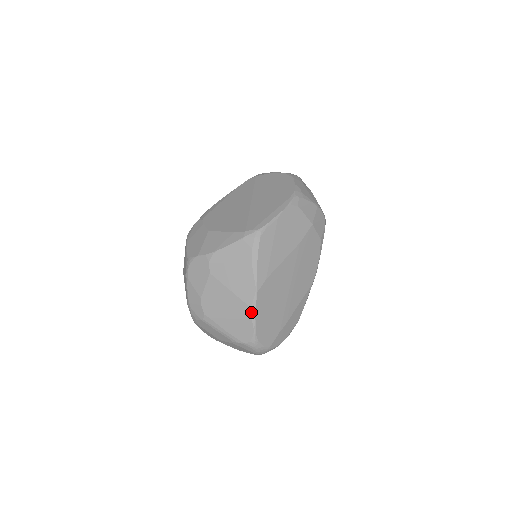
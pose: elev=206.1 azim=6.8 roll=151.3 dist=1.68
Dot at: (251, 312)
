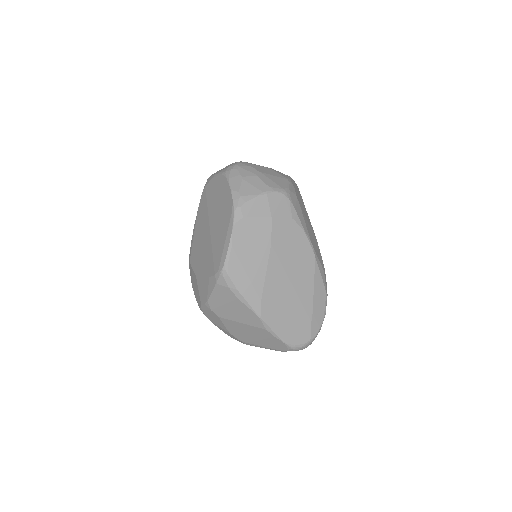
Dot at: (269, 332)
